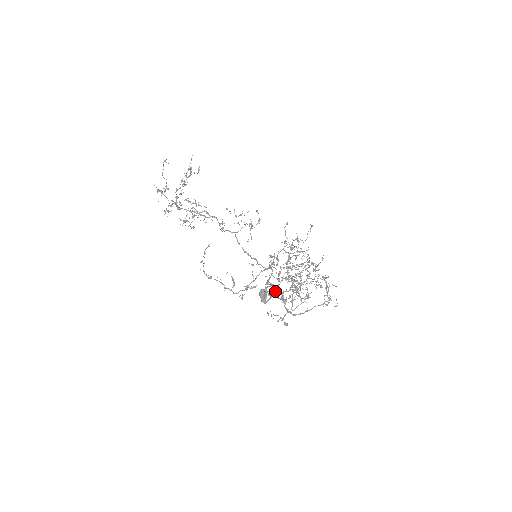
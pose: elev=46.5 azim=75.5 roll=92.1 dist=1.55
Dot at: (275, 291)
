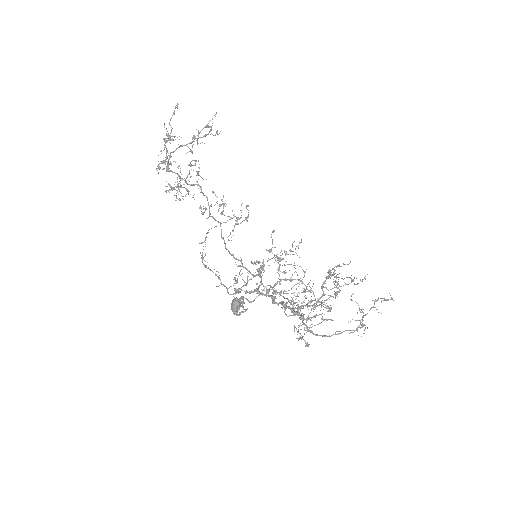
Dot at: (277, 303)
